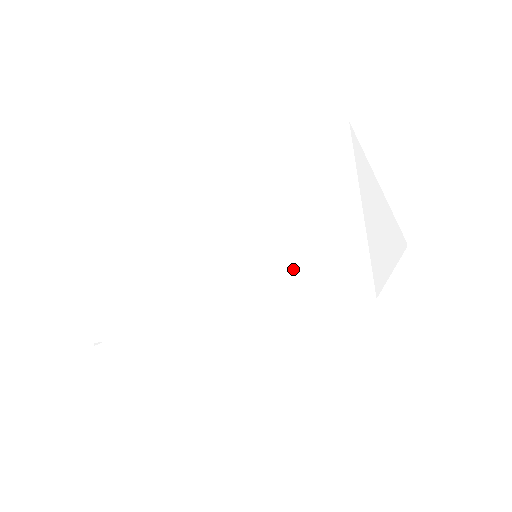
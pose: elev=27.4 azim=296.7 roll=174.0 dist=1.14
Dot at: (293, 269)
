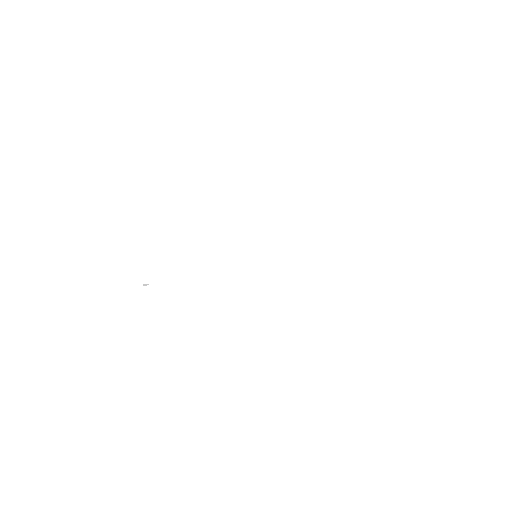
Dot at: (310, 269)
